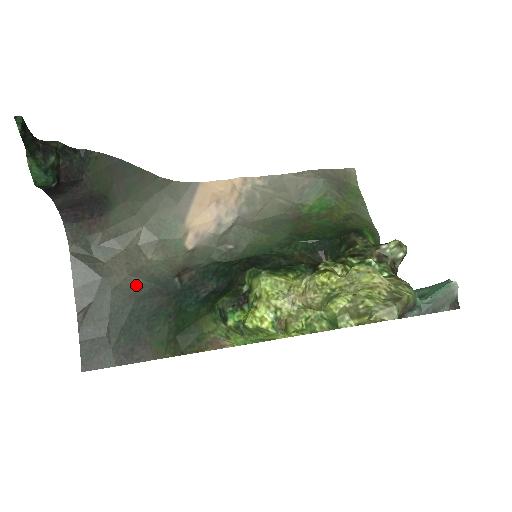
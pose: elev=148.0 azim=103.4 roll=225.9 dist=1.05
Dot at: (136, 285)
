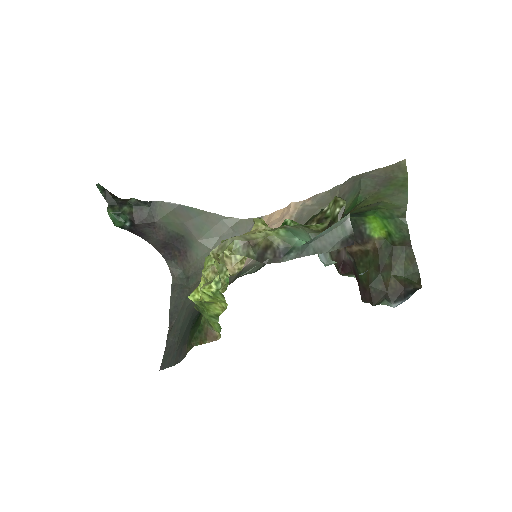
Dot at: occluded
